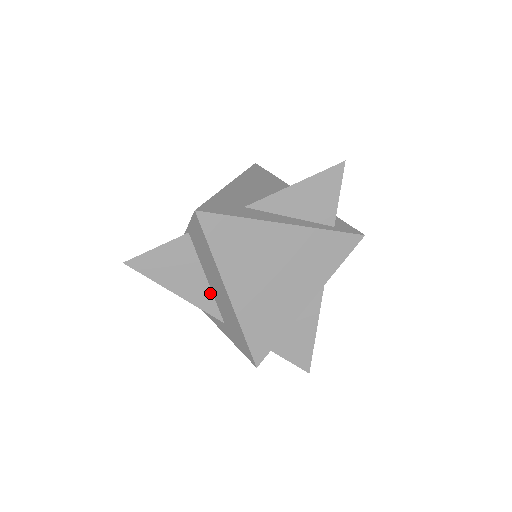
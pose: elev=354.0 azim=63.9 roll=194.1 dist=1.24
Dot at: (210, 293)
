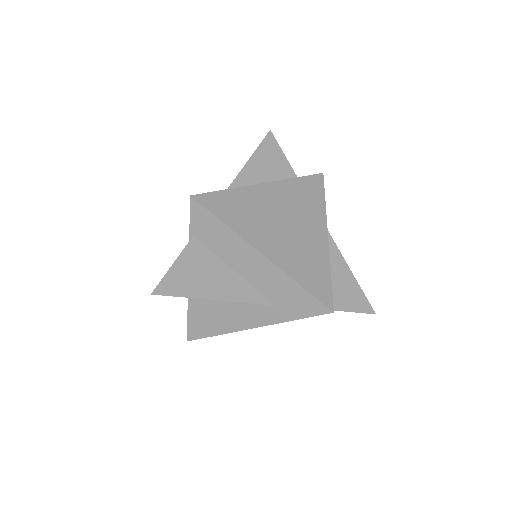
Dot at: (245, 283)
